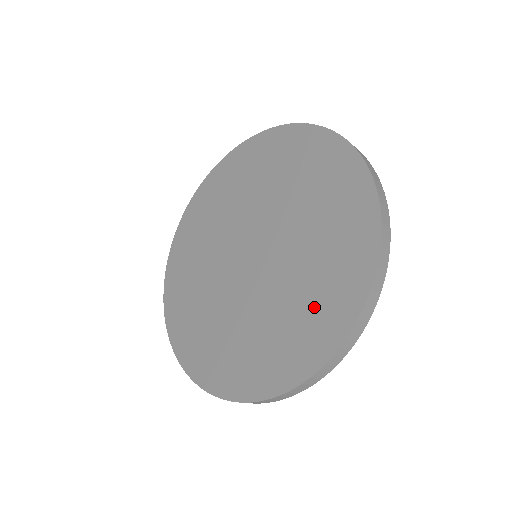
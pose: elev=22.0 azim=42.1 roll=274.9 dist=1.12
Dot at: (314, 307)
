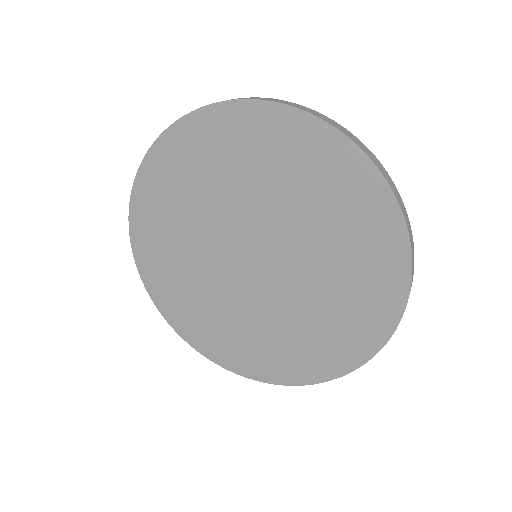
Dot at: (309, 346)
